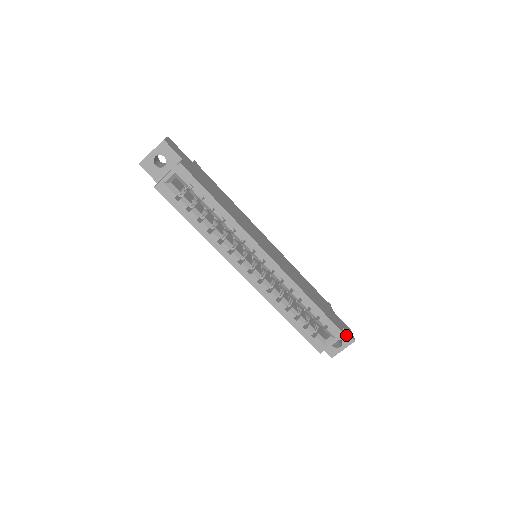
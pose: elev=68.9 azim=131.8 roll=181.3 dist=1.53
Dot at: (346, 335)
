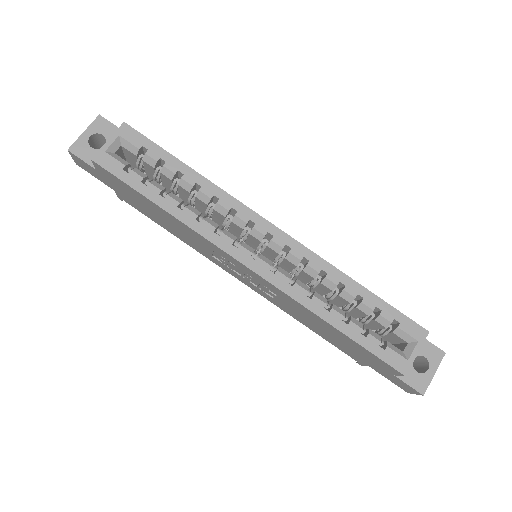
Dot at: (428, 346)
